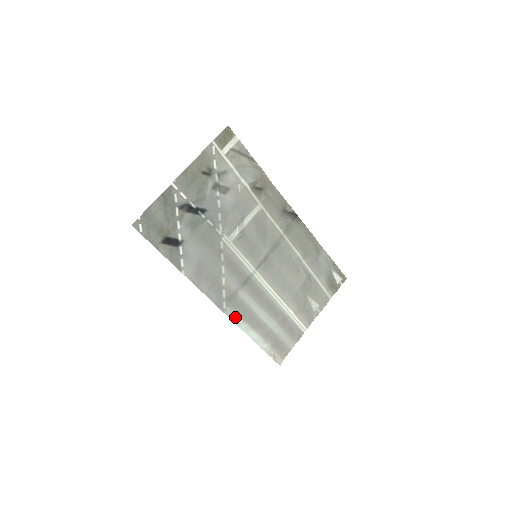
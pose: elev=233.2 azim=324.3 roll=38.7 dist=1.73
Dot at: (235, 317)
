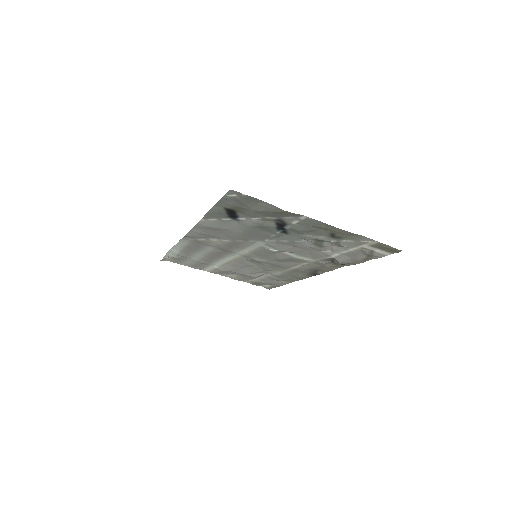
Dot at: (183, 243)
